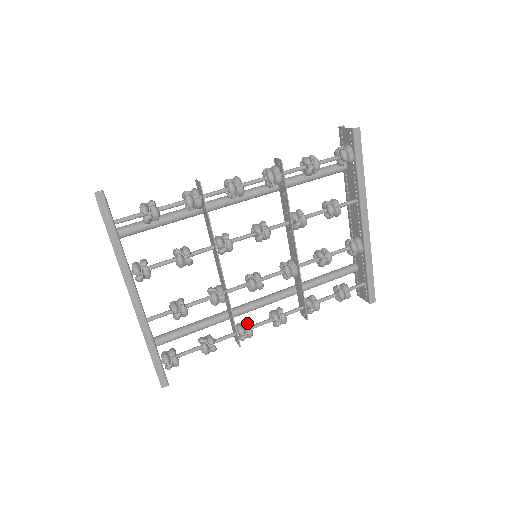
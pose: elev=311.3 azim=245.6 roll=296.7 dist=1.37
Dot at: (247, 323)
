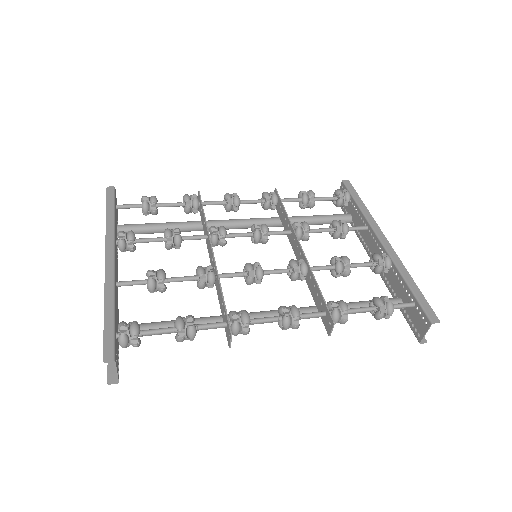
Dot at: (243, 310)
